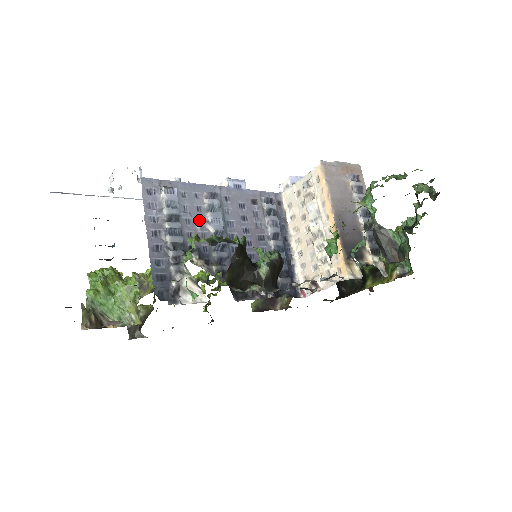
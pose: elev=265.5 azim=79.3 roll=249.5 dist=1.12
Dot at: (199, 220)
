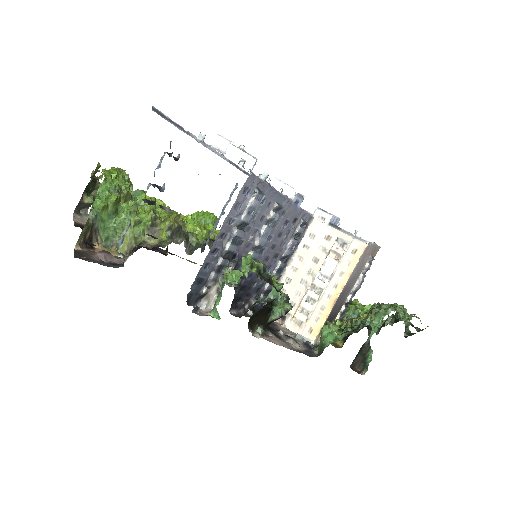
Dot at: (255, 229)
